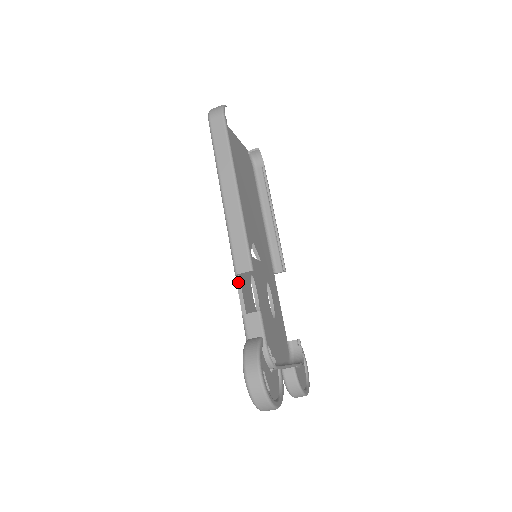
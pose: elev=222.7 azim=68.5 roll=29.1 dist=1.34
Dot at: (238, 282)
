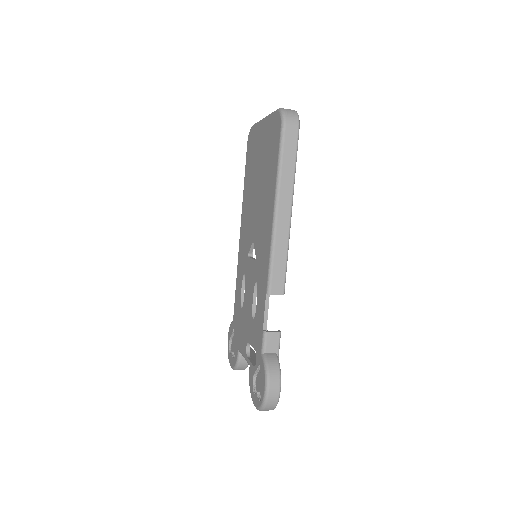
Dot at: (267, 300)
